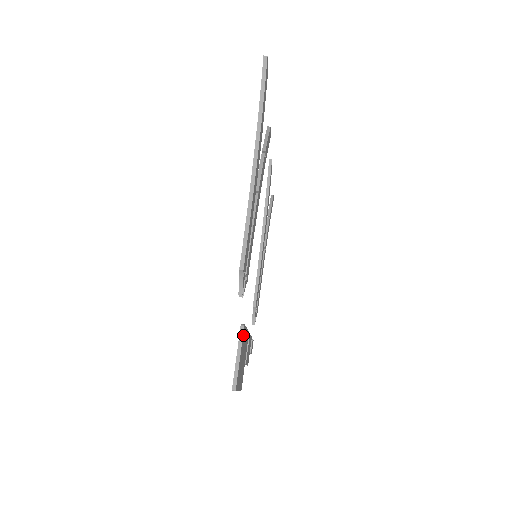
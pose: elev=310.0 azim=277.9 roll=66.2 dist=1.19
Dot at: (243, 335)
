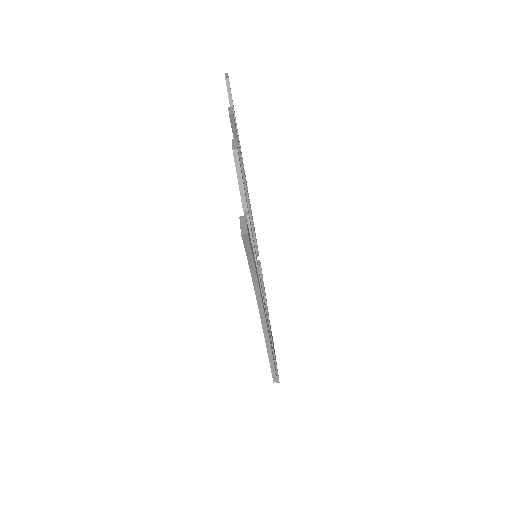
Dot at: (273, 349)
